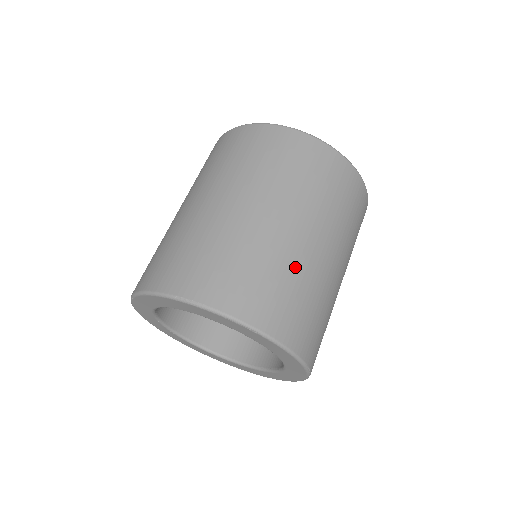
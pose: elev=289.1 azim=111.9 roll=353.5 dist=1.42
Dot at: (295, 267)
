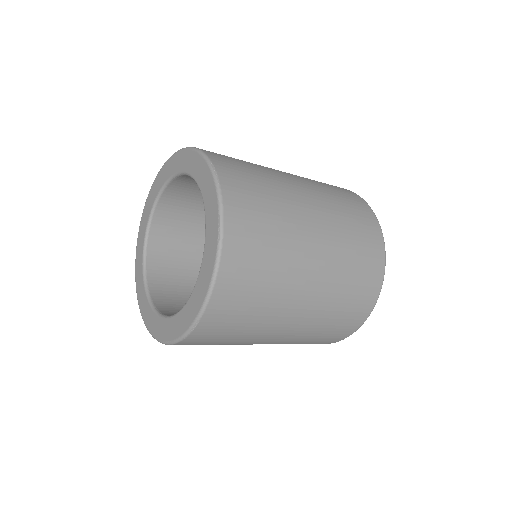
Dot at: (285, 259)
